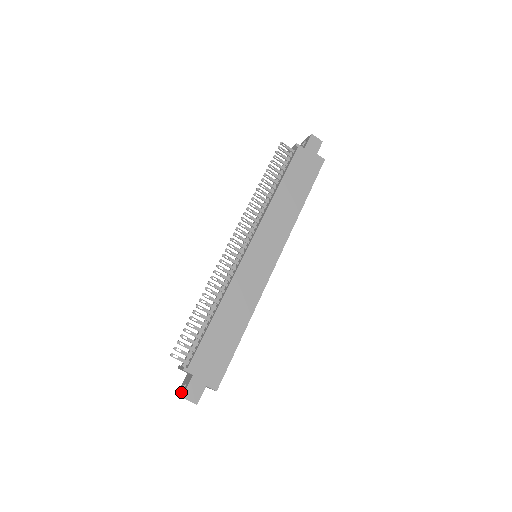
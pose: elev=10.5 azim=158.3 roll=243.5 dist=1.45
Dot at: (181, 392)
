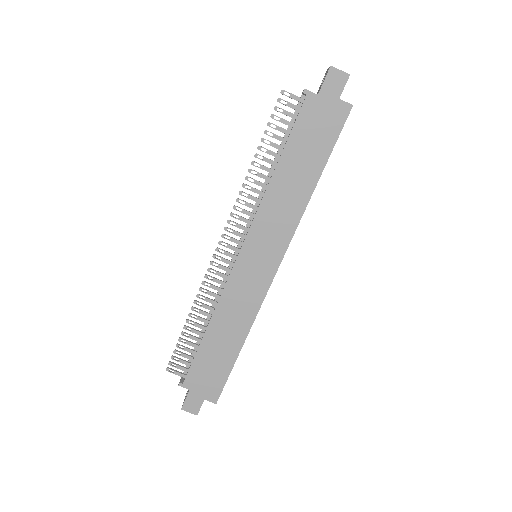
Dot at: occluded
